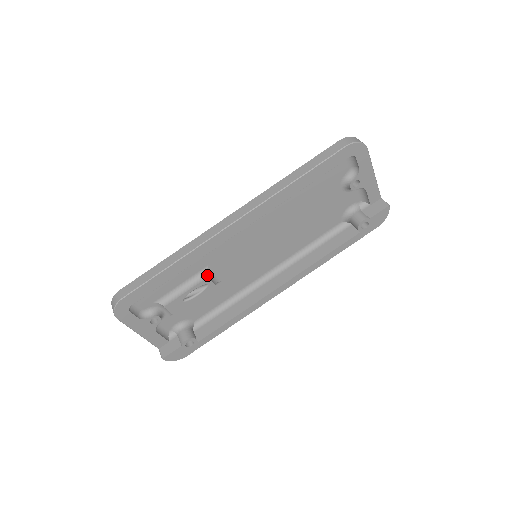
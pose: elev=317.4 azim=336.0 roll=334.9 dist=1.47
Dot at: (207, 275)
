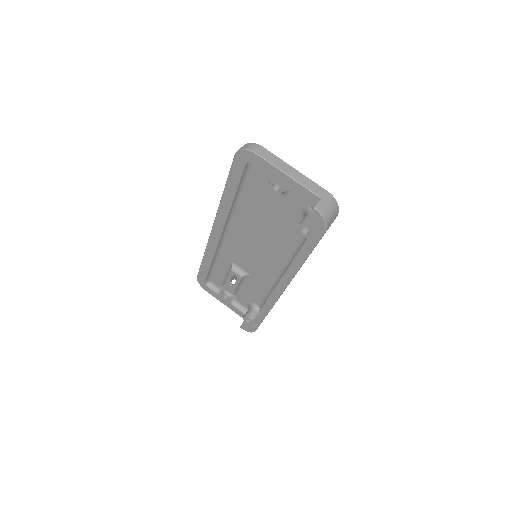
Dot at: (231, 268)
